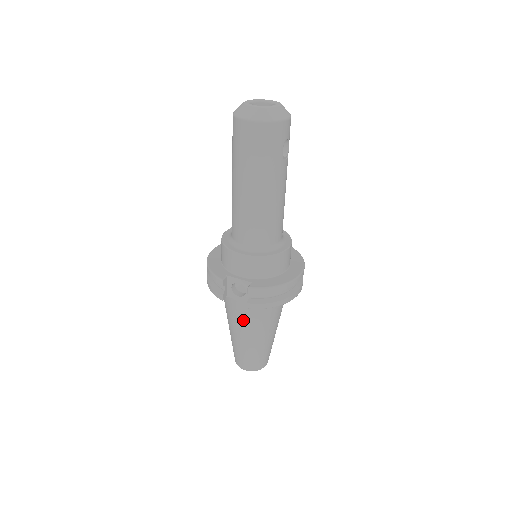
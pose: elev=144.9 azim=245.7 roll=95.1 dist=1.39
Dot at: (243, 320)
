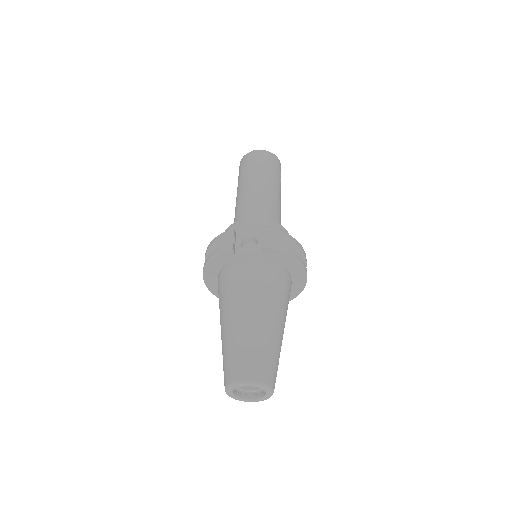
Dot at: (250, 286)
